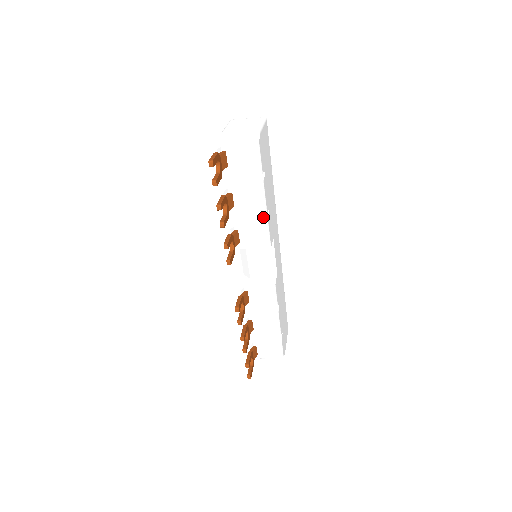
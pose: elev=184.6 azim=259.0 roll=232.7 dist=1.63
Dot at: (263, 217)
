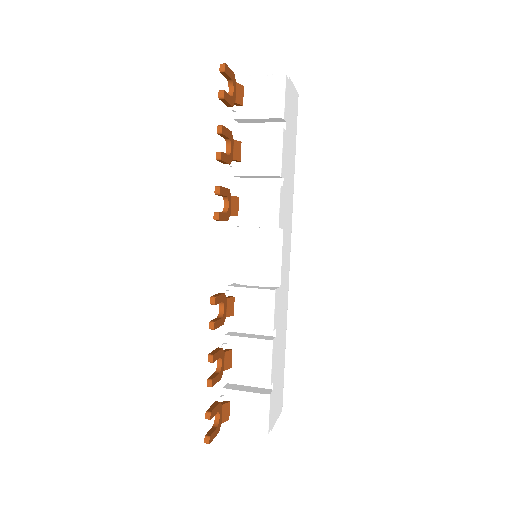
Dot at: occluded
